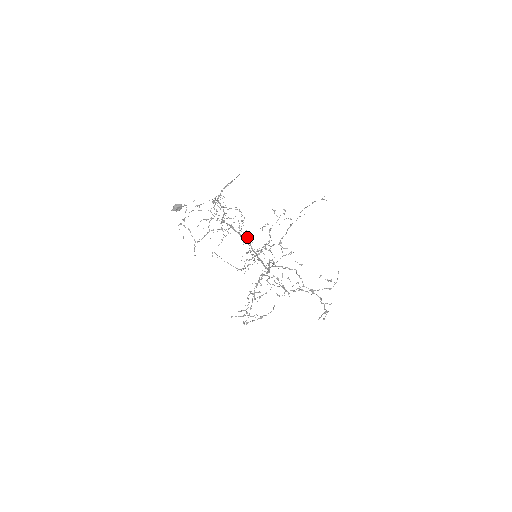
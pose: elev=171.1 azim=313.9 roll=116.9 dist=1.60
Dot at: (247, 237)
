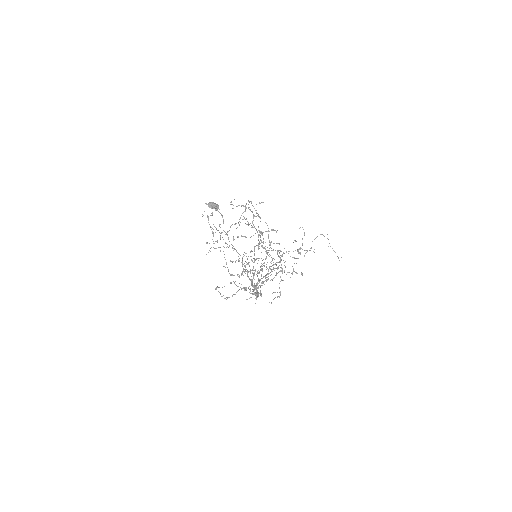
Dot at: (258, 295)
